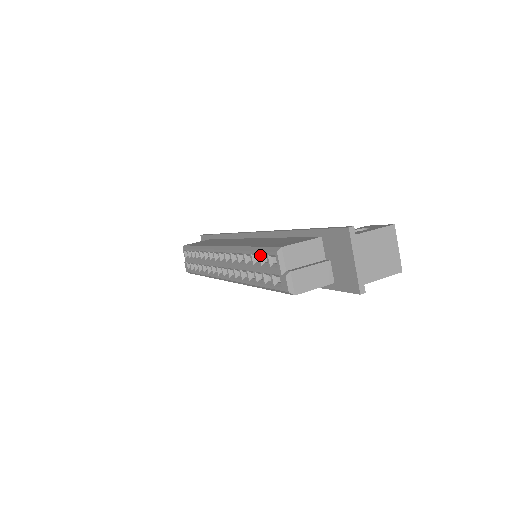
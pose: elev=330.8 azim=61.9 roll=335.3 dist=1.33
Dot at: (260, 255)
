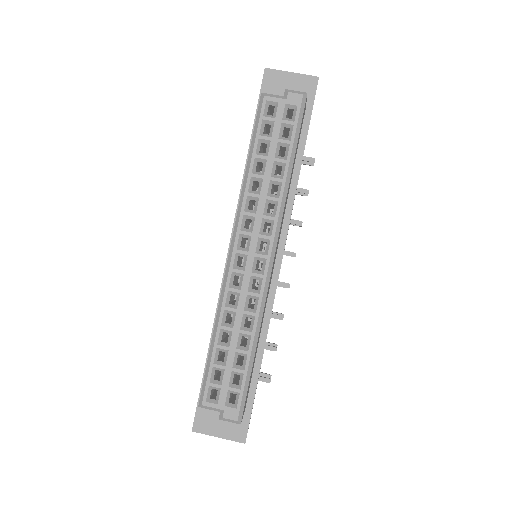
Dot at: (260, 135)
